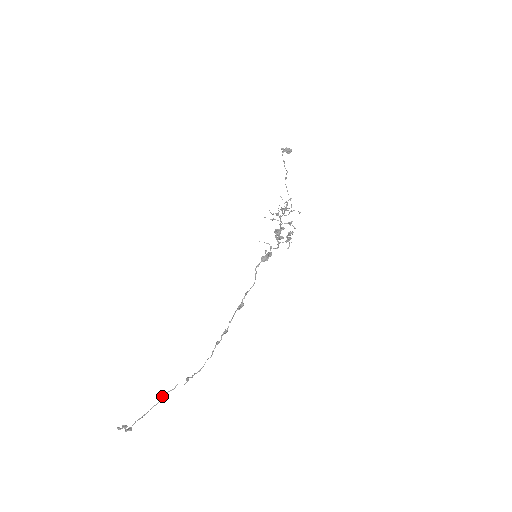
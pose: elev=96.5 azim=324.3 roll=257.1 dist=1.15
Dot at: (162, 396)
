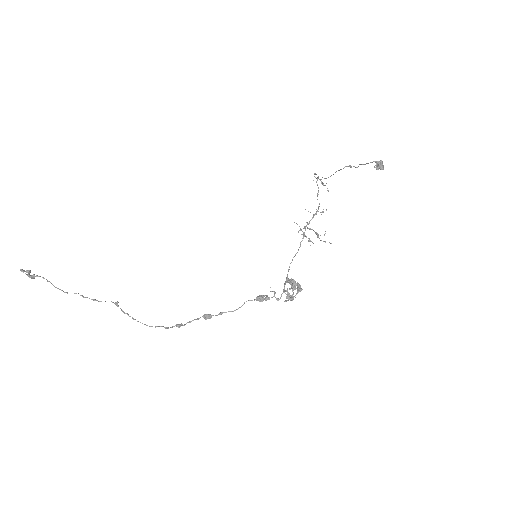
Dot at: (84, 297)
